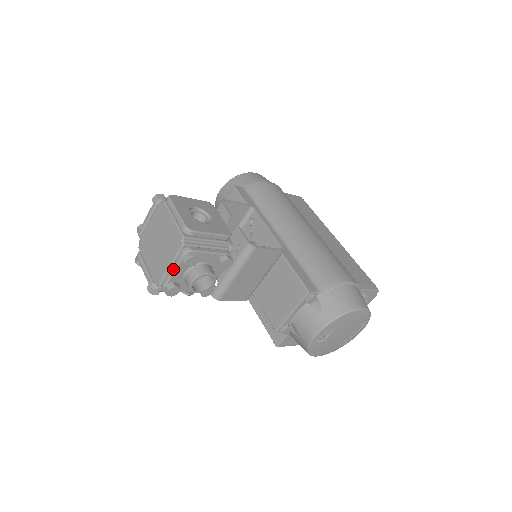
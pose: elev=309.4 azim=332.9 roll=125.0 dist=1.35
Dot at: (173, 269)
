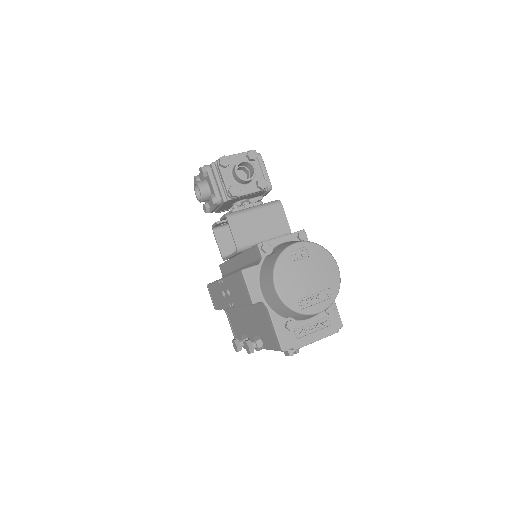
Dot at: (237, 154)
